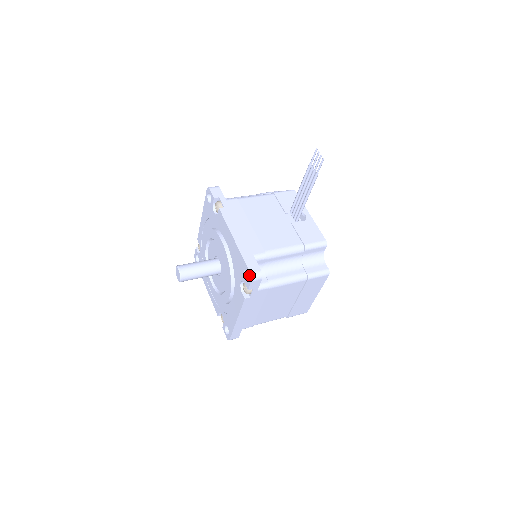
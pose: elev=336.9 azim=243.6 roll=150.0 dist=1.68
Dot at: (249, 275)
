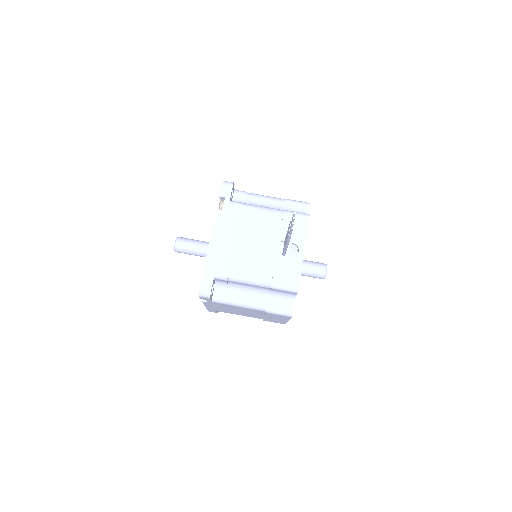
Dot at: (200, 290)
